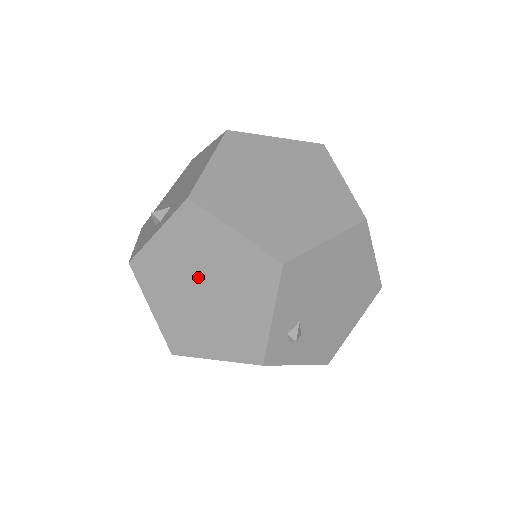
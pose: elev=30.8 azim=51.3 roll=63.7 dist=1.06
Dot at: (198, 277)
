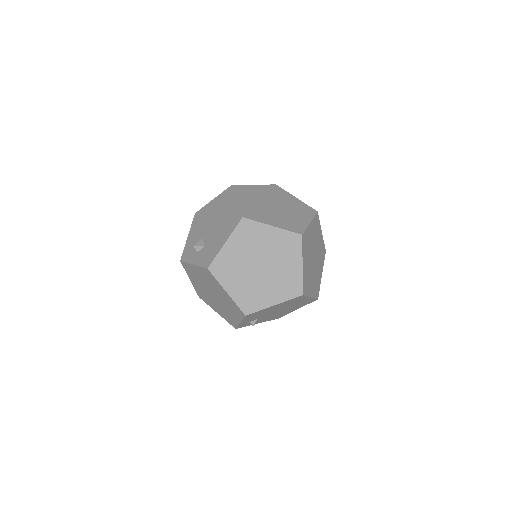
Dot at: (211, 290)
